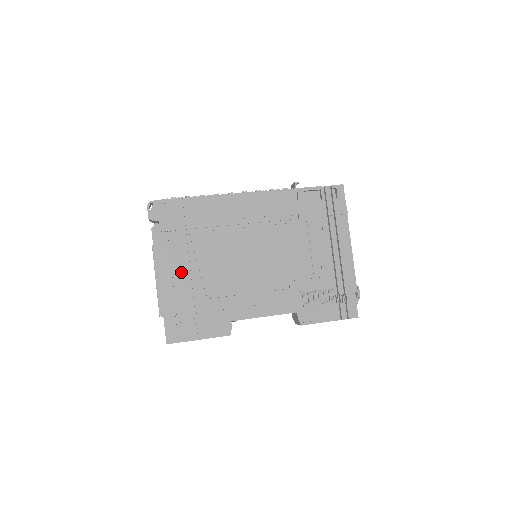
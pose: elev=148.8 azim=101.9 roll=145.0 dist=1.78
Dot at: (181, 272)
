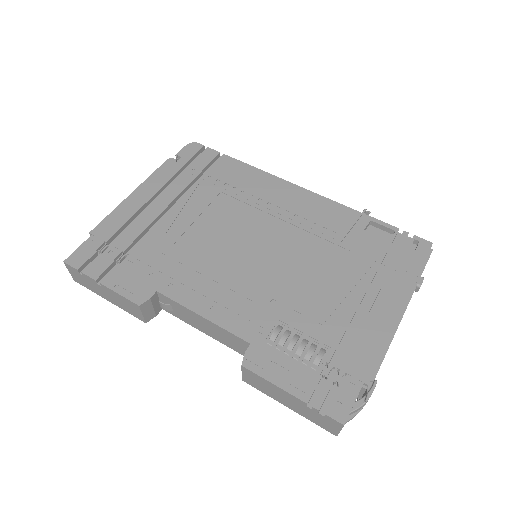
Dot at: (156, 208)
